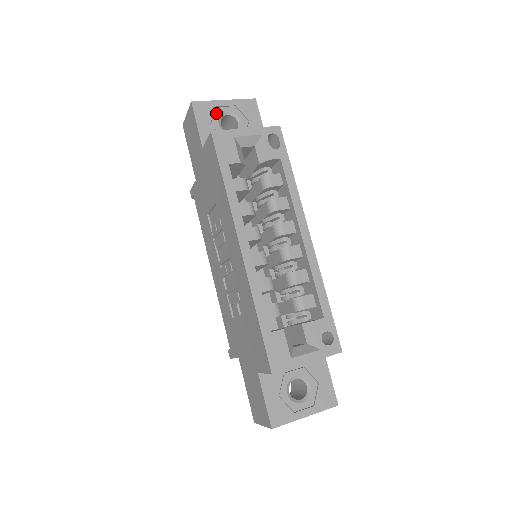
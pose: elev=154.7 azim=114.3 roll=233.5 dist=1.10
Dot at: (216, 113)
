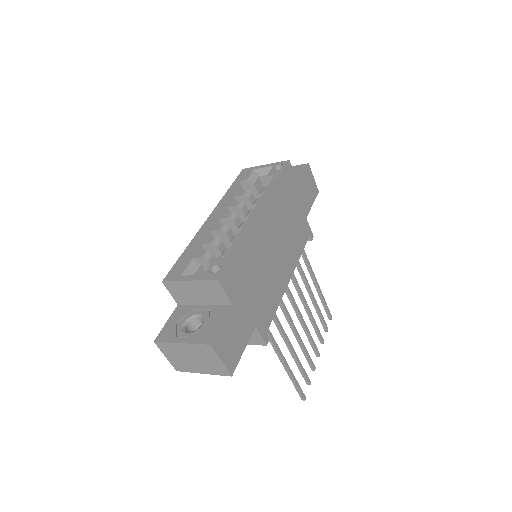
Dot at: occluded
